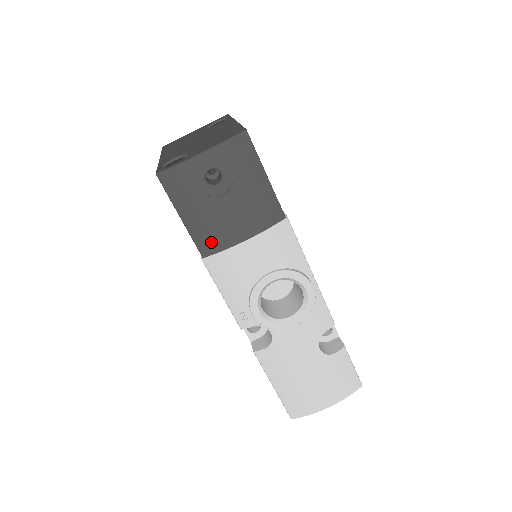
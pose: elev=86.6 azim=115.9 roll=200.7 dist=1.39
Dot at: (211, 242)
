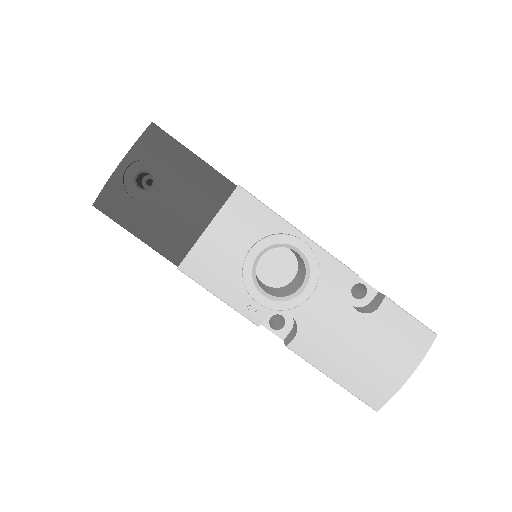
Dot at: (176, 246)
